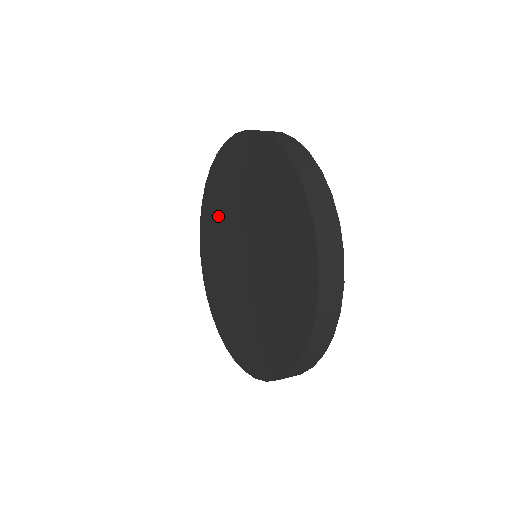
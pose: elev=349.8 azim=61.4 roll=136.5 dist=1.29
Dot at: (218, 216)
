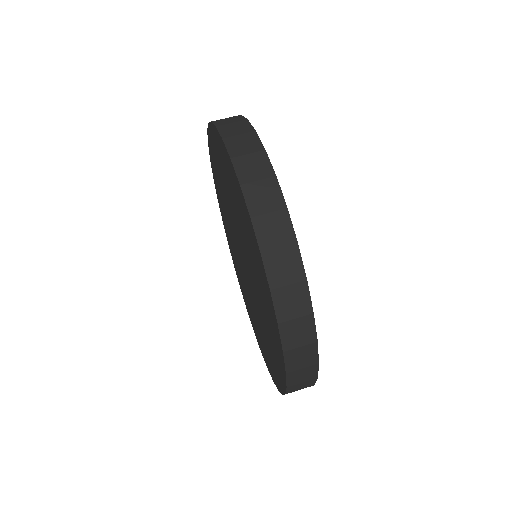
Dot at: (221, 184)
